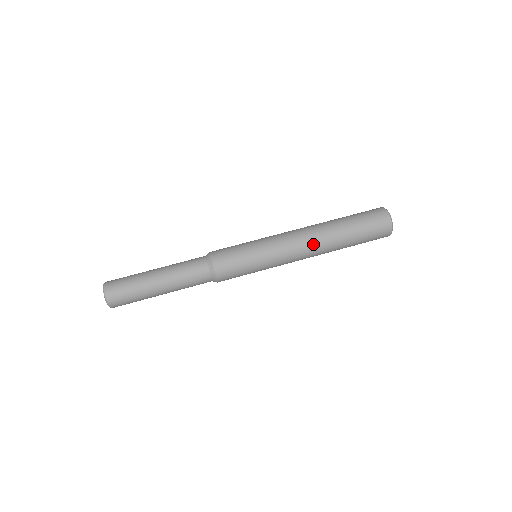
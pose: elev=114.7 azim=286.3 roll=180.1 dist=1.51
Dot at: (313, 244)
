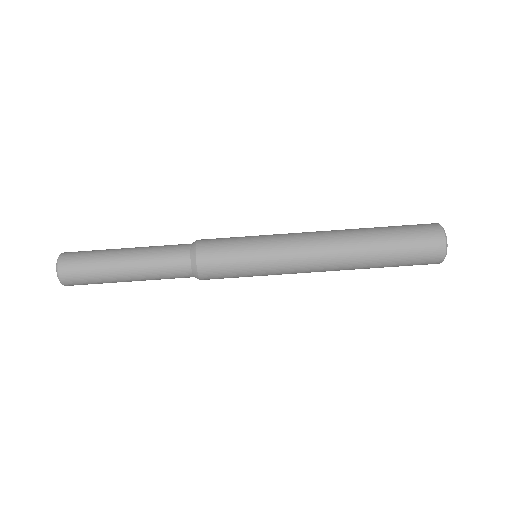
Dot at: occluded
